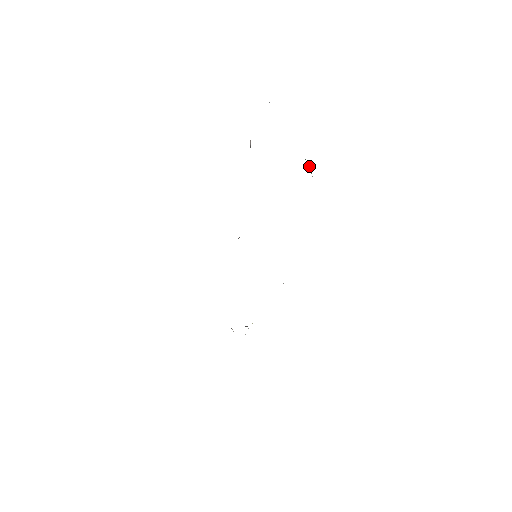
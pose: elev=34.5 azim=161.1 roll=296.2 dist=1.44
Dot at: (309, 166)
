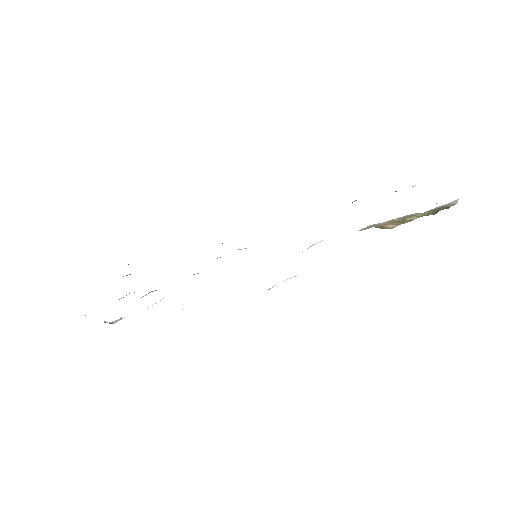
Dot at: occluded
